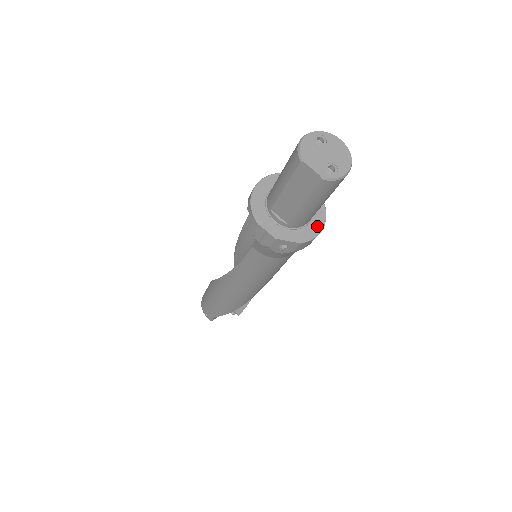
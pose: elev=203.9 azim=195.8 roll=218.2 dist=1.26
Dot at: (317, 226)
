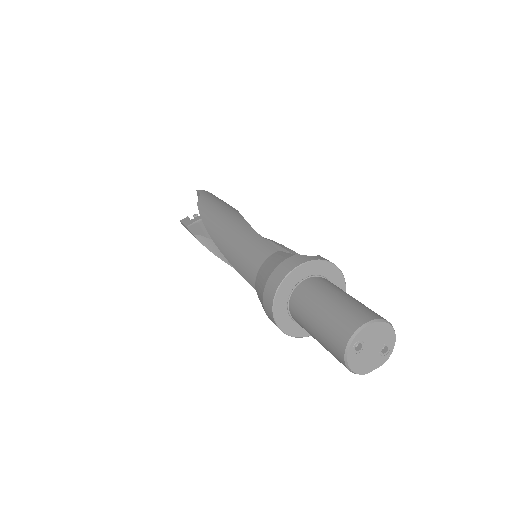
Dot at: (339, 282)
